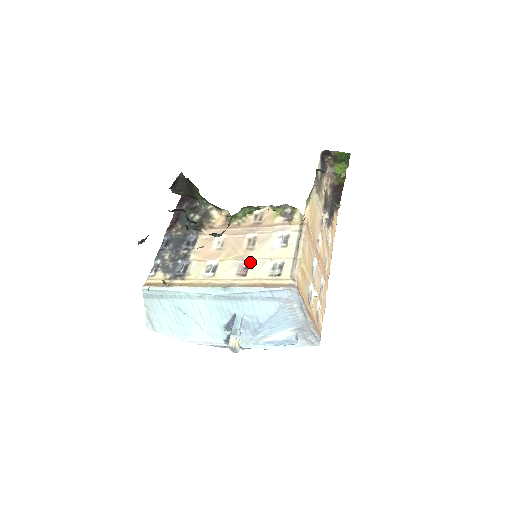
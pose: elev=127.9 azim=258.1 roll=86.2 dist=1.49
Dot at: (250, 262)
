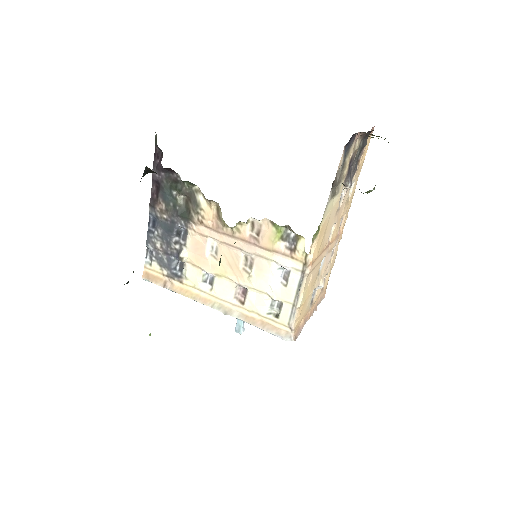
Dot at: (247, 290)
